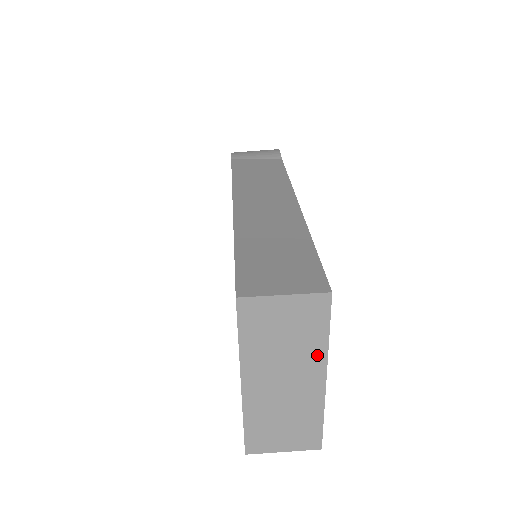
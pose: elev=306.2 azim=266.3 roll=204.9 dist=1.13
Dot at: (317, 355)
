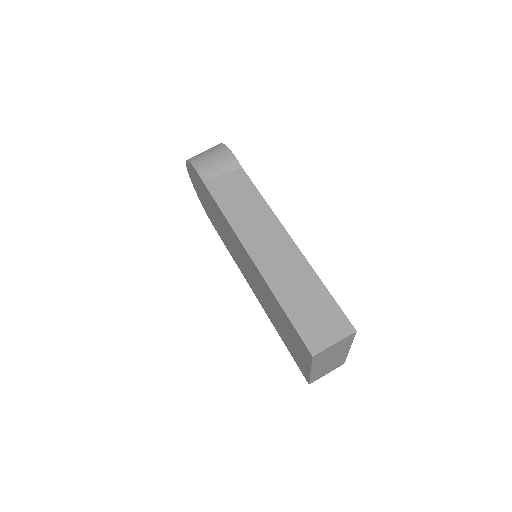
Dot at: (347, 347)
